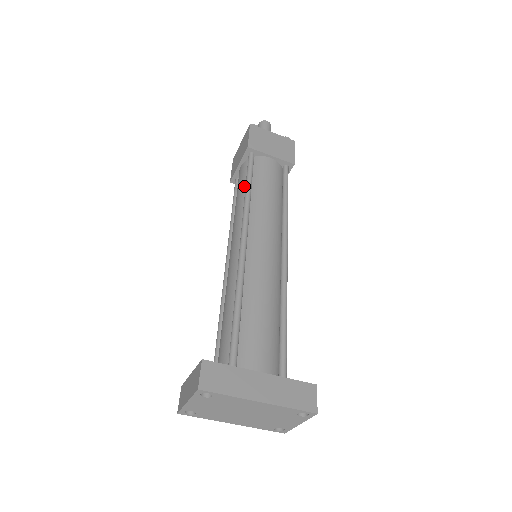
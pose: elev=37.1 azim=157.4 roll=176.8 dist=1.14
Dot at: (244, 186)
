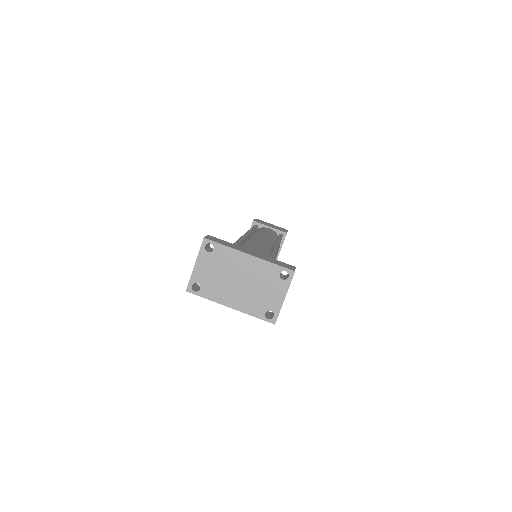
Dot at: occluded
